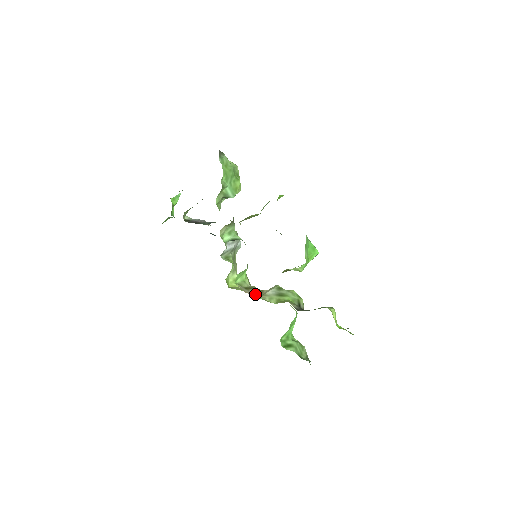
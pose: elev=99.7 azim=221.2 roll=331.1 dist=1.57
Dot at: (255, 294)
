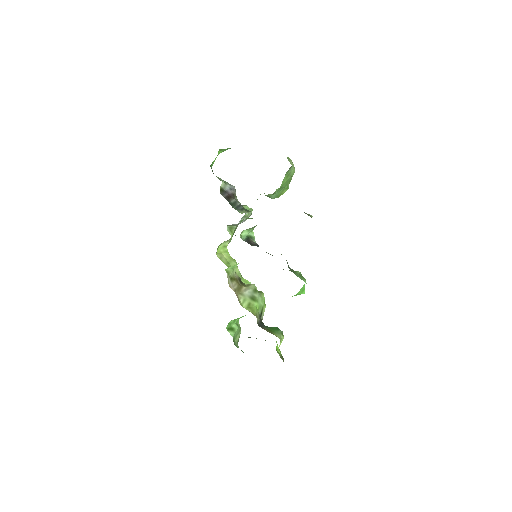
Dot at: (235, 290)
